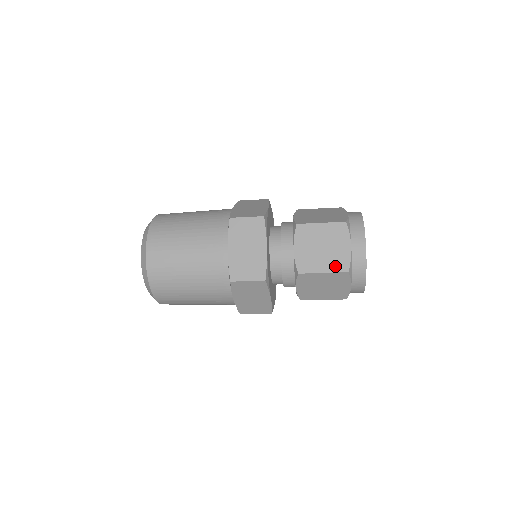
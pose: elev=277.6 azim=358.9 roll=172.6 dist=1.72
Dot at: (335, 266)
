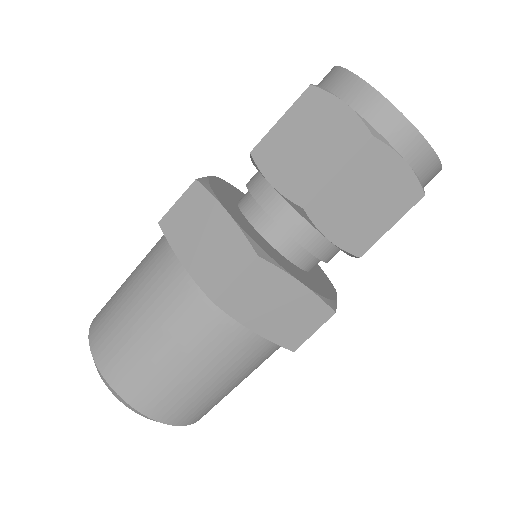
Dot at: (346, 148)
